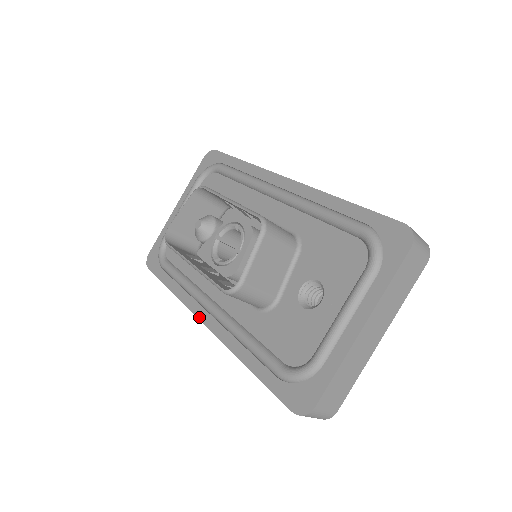
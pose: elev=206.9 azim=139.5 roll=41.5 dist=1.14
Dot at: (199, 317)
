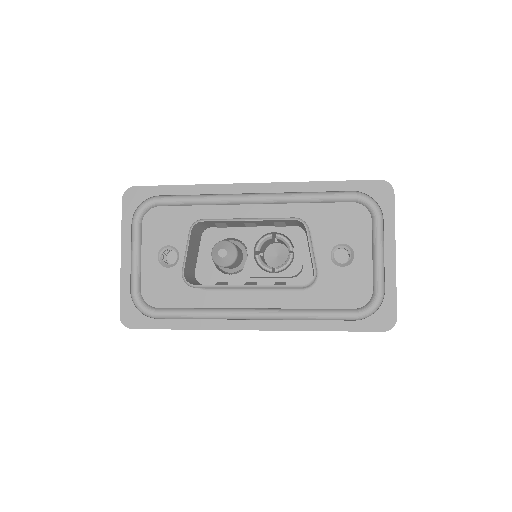
Dot at: (245, 329)
